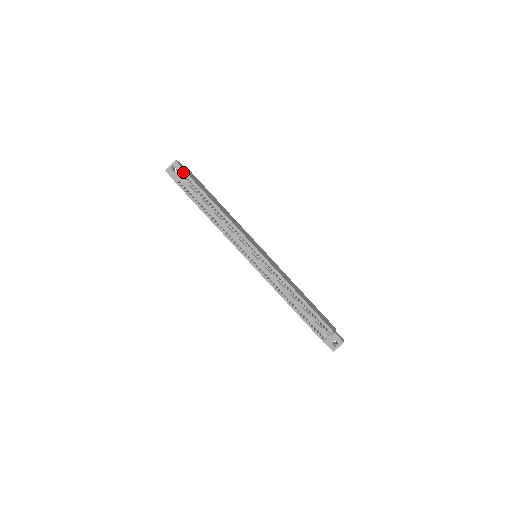
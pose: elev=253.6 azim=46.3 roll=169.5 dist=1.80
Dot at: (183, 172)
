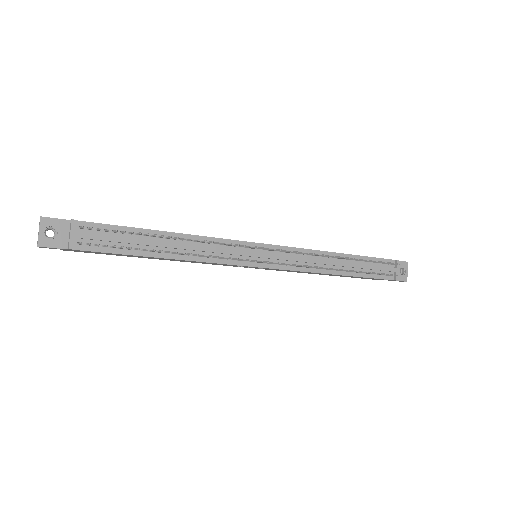
Dot at: (73, 223)
